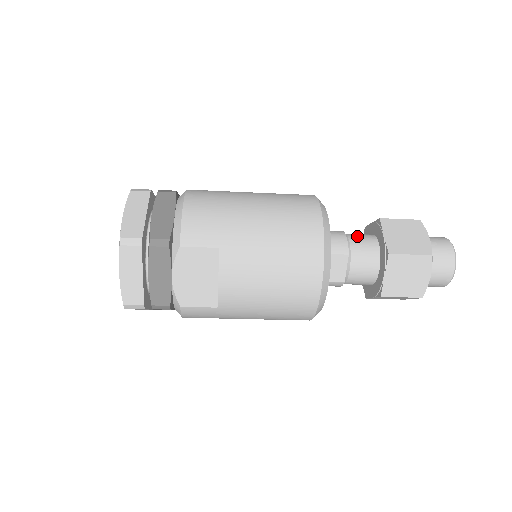
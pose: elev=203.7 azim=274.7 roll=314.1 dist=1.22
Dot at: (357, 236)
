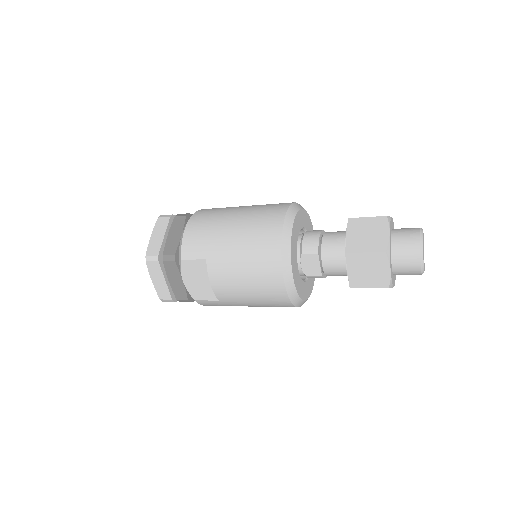
Dot at: (331, 235)
